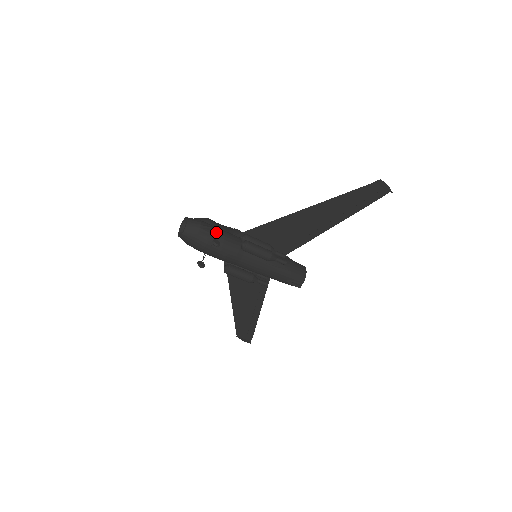
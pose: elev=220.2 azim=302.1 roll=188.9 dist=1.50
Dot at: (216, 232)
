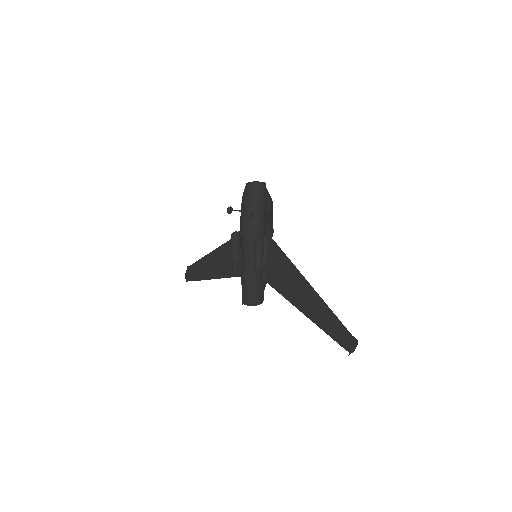
Dot at: (262, 213)
